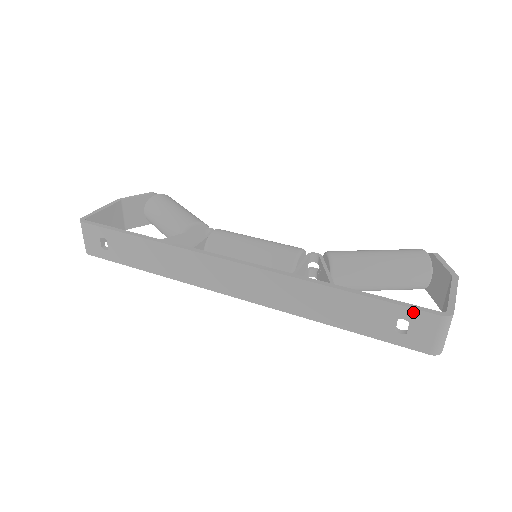
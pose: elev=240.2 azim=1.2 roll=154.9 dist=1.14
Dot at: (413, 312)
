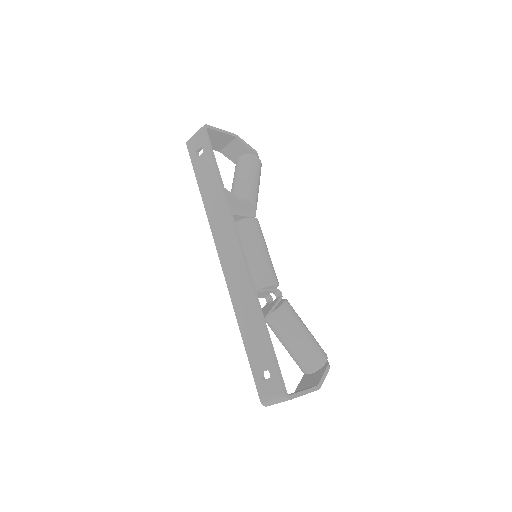
Dot at: (277, 376)
